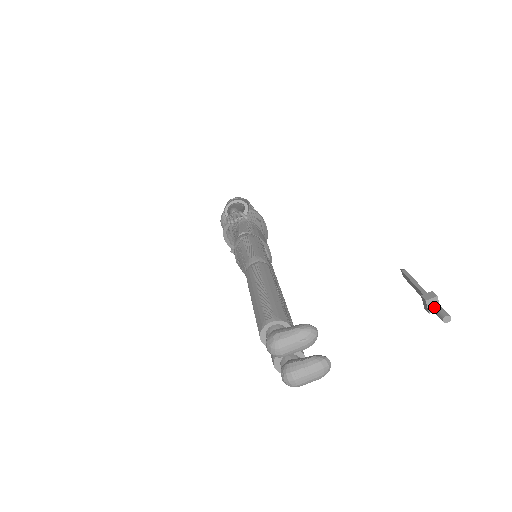
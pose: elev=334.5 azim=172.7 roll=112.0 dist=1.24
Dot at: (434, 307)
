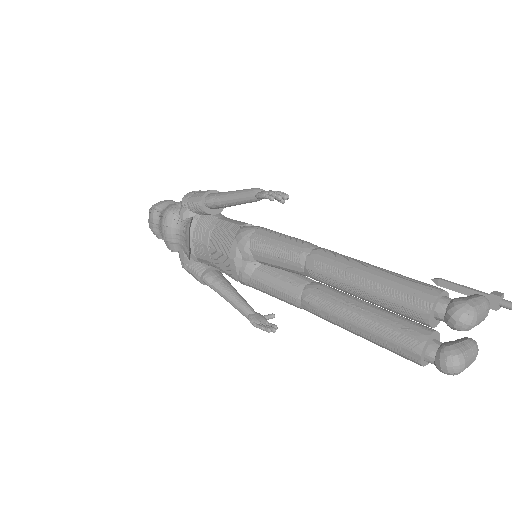
Dot at: (508, 302)
